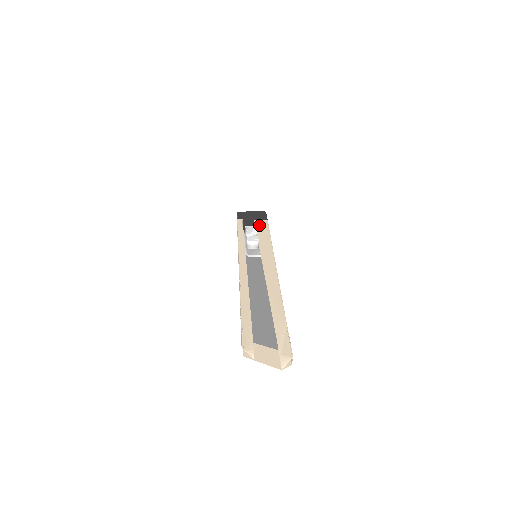
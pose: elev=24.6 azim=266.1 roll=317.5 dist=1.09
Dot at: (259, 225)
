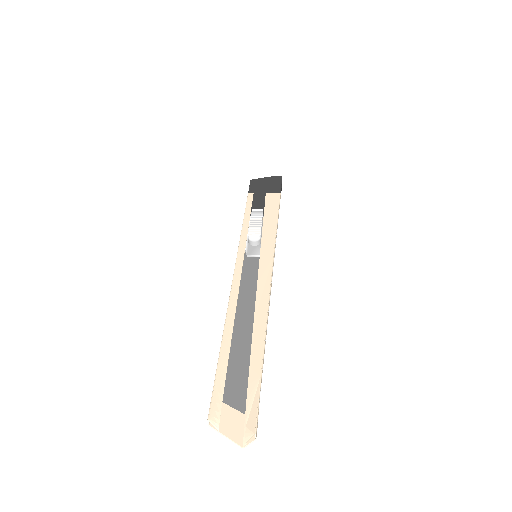
Dot at: (269, 203)
